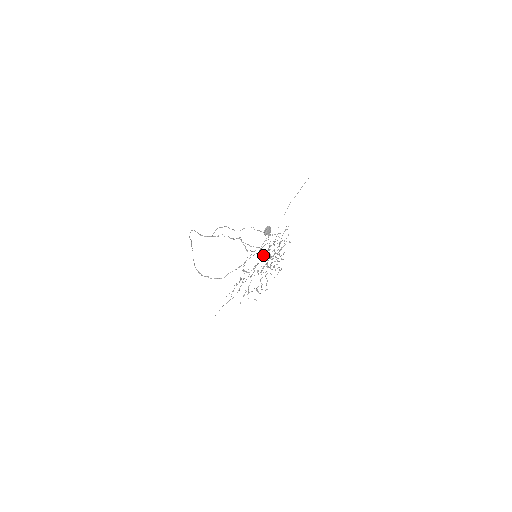
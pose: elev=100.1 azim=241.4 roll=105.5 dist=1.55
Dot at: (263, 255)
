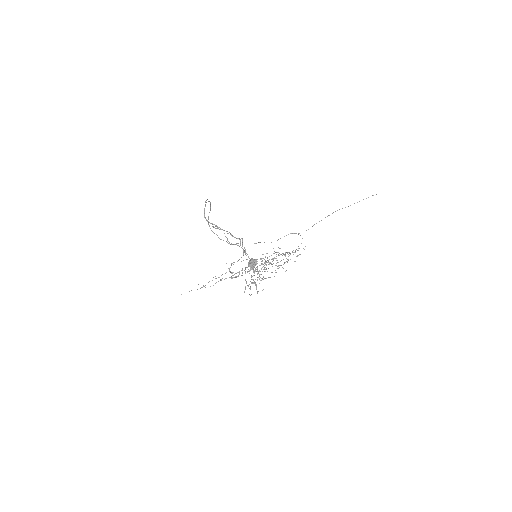
Dot at: occluded
